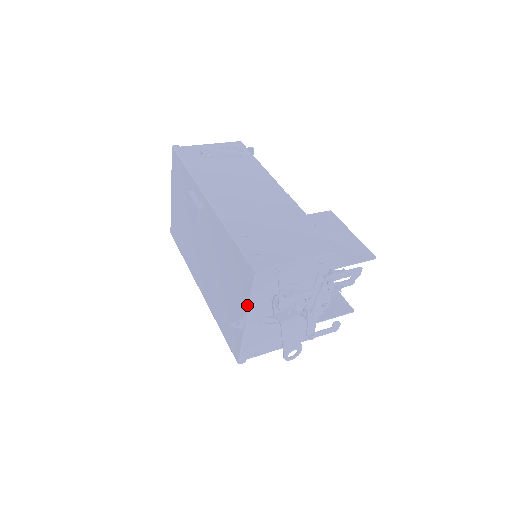
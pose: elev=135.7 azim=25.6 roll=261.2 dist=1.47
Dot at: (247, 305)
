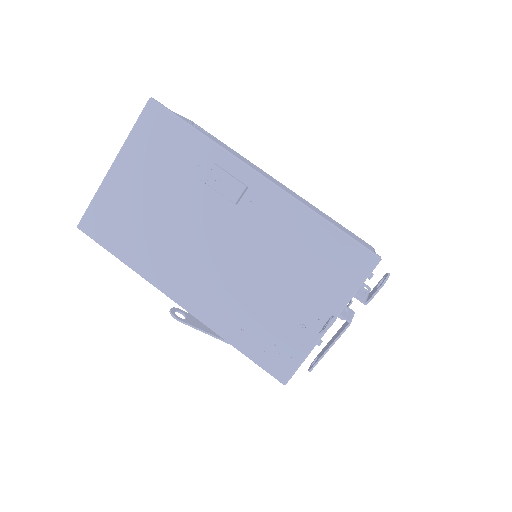
Dot at: (344, 301)
